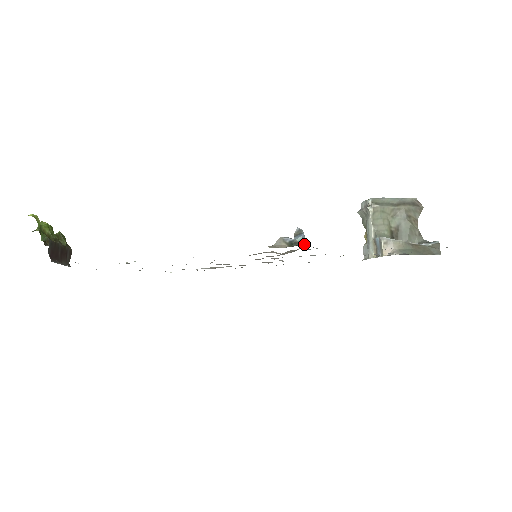
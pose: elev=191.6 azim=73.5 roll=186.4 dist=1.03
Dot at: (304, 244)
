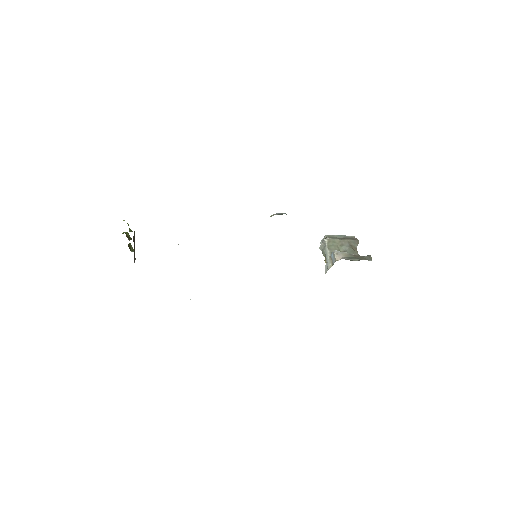
Dot at: occluded
